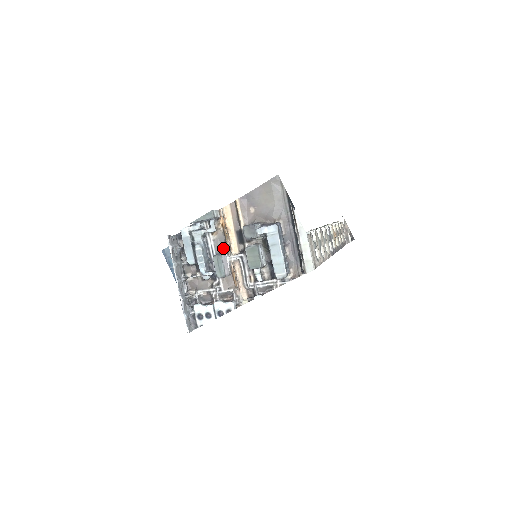
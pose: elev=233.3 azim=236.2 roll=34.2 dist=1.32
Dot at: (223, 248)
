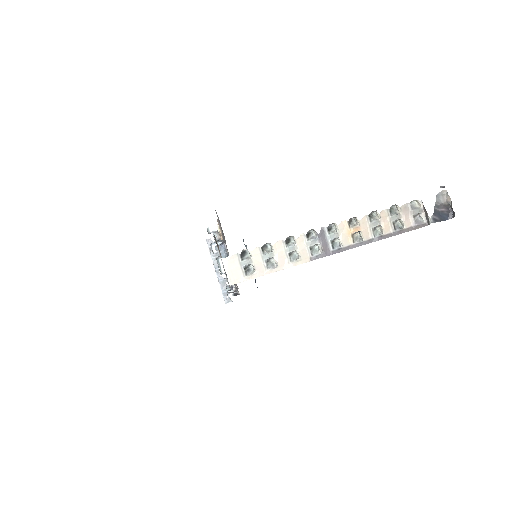
Dot at: occluded
